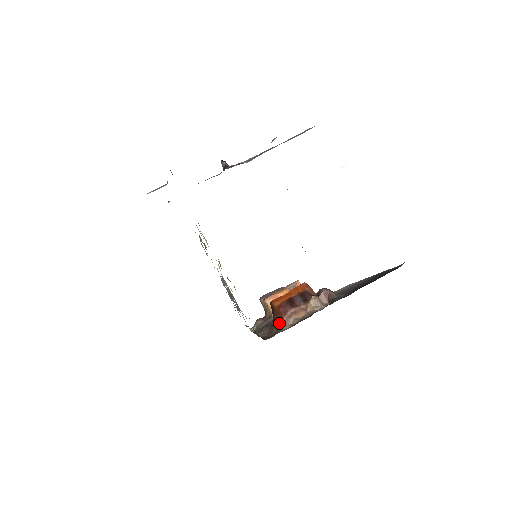
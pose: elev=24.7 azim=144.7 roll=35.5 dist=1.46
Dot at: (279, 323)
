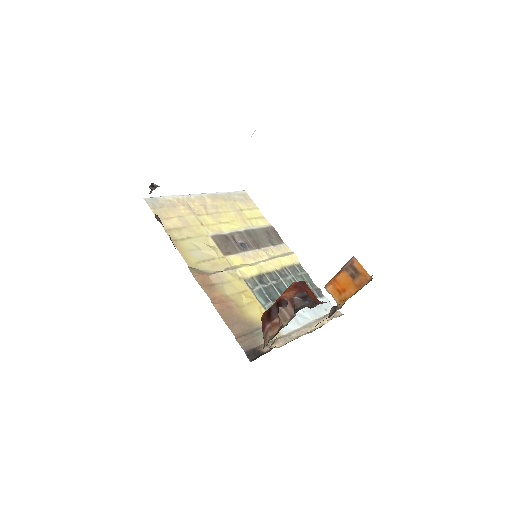
Dot at: occluded
